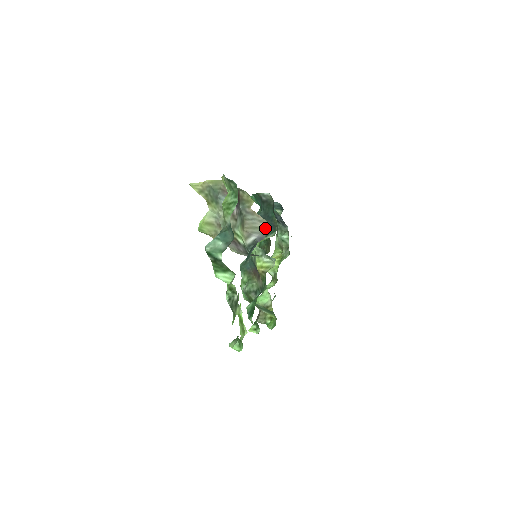
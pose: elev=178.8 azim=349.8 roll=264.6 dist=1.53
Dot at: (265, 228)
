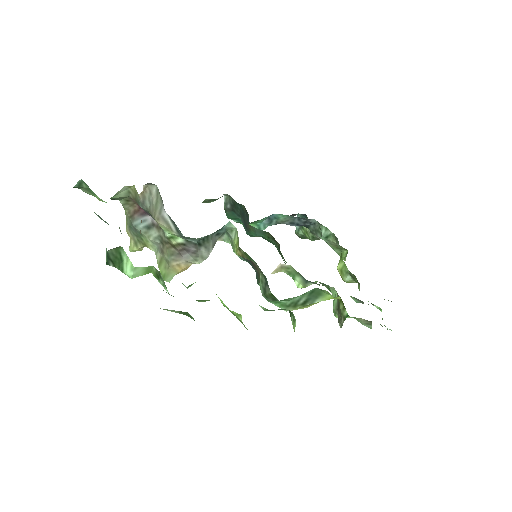
Dot at: (158, 193)
